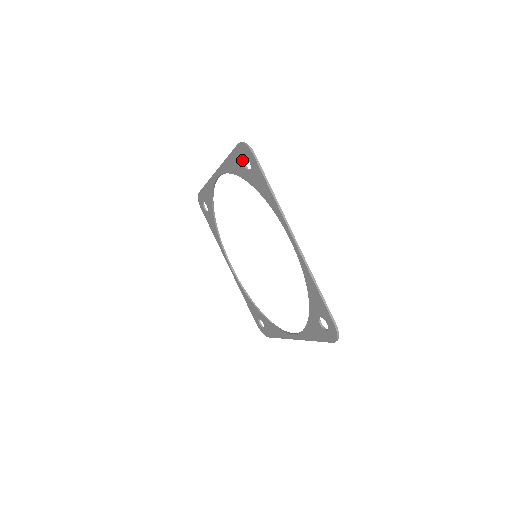
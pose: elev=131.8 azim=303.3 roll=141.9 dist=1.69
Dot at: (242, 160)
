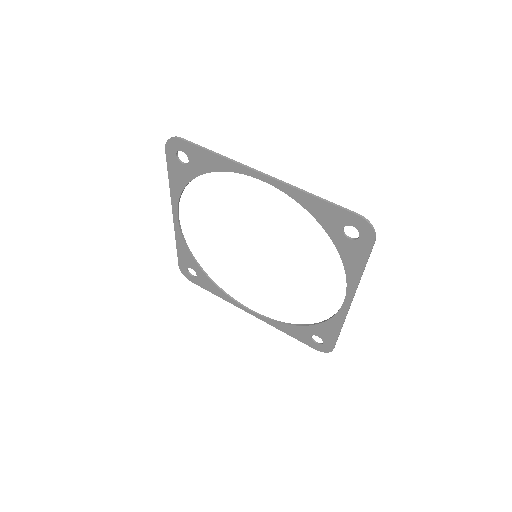
Dot at: (346, 225)
